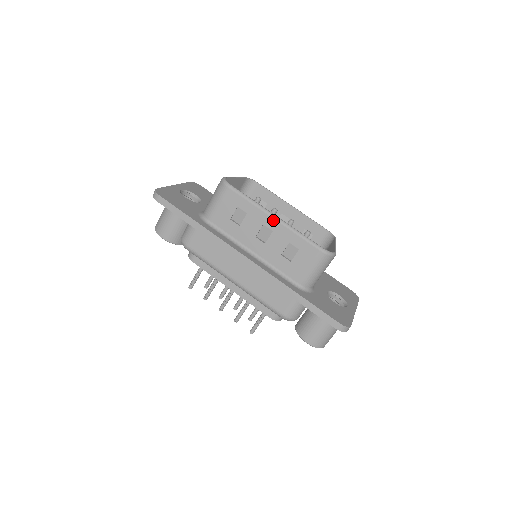
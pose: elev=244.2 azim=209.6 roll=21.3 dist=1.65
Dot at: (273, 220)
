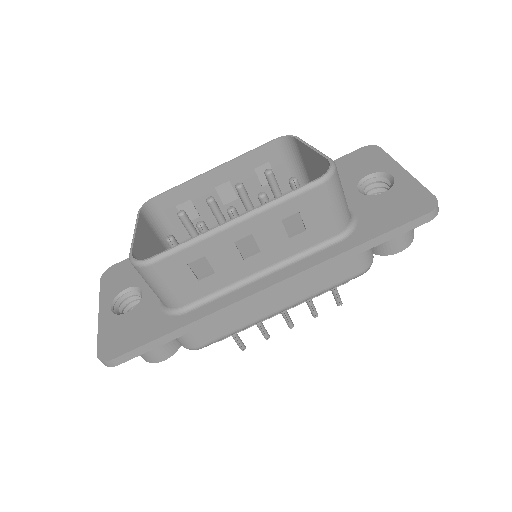
Dot at: (237, 227)
